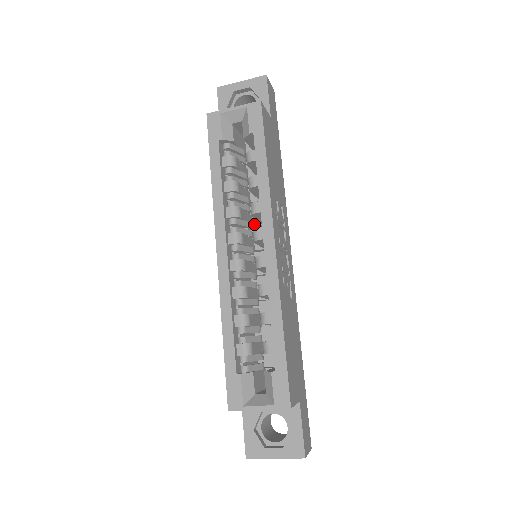
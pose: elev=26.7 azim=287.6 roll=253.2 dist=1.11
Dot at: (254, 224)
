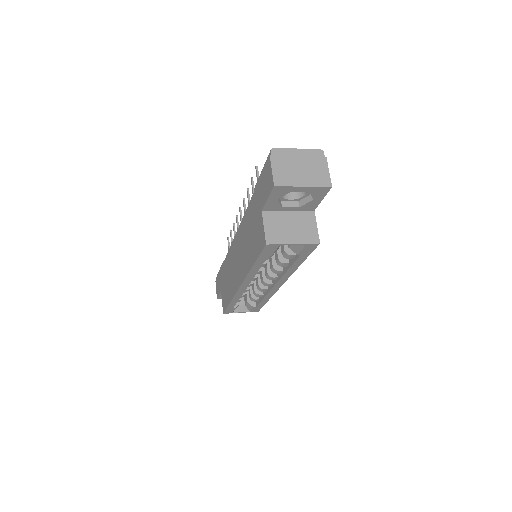
Dot at: occluded
